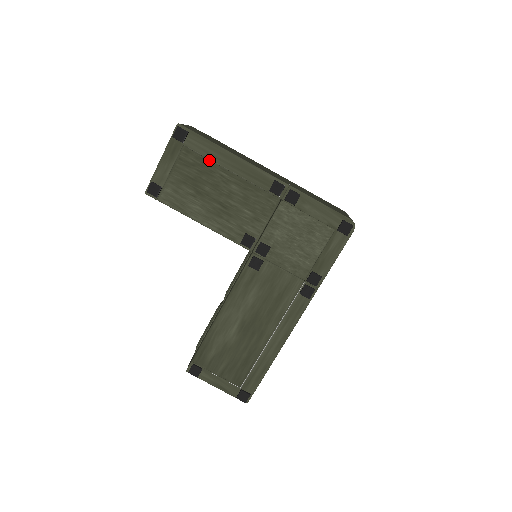
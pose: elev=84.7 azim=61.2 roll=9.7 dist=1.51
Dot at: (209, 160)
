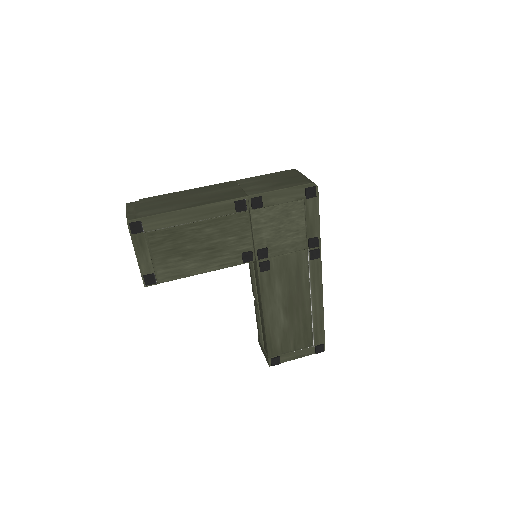
Dot at: (173, 227)
